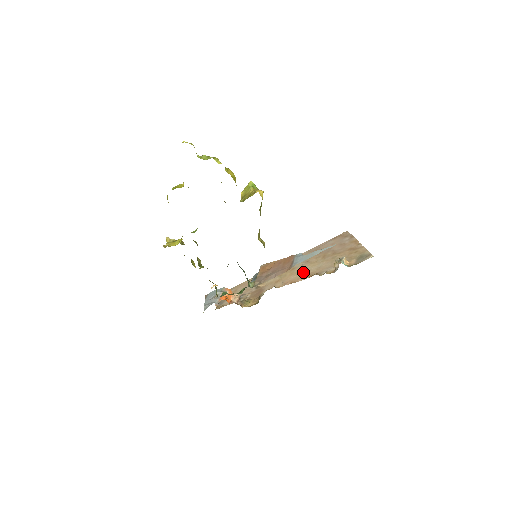
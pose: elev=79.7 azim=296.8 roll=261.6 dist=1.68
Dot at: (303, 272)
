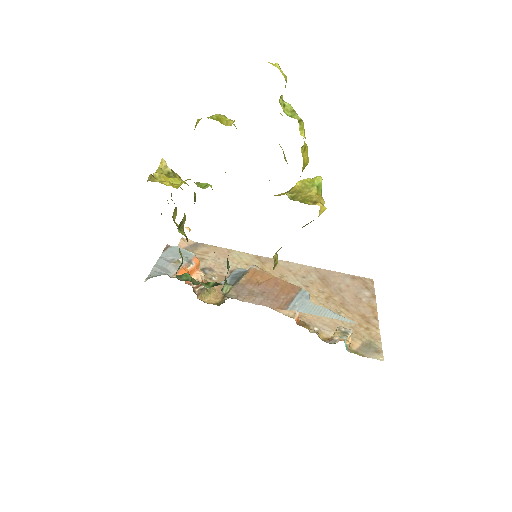
Dot at: occluded
